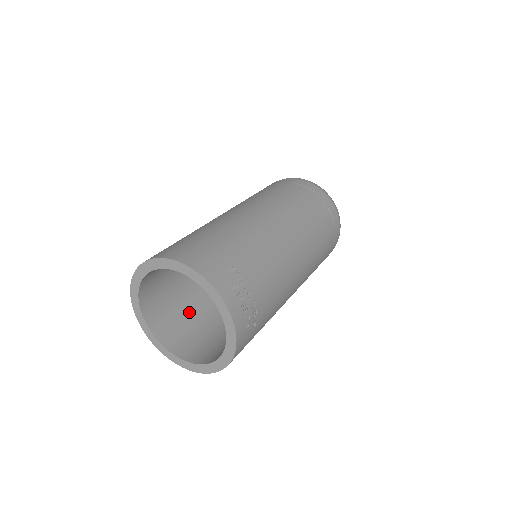
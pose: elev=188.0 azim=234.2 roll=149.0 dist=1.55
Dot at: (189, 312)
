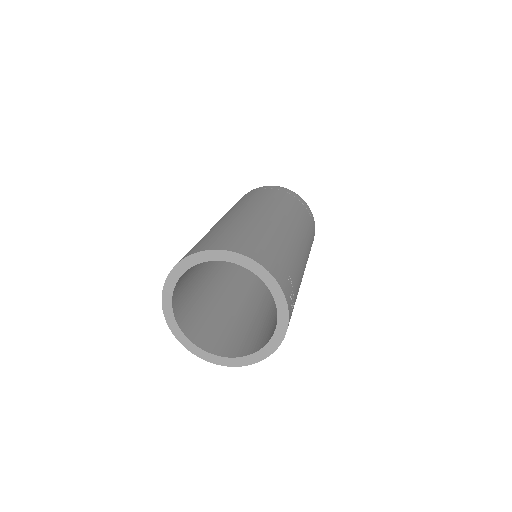
Dot at: (195, 298)
